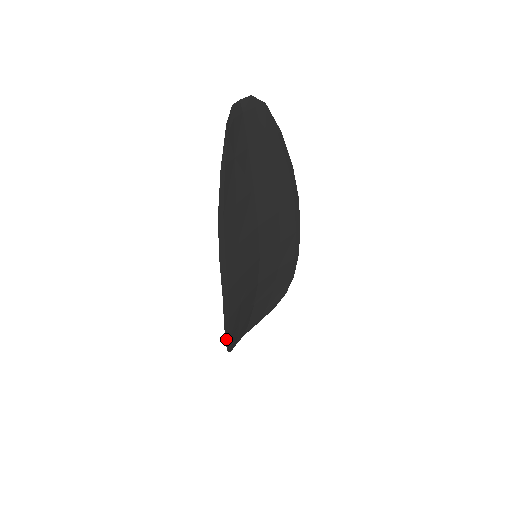
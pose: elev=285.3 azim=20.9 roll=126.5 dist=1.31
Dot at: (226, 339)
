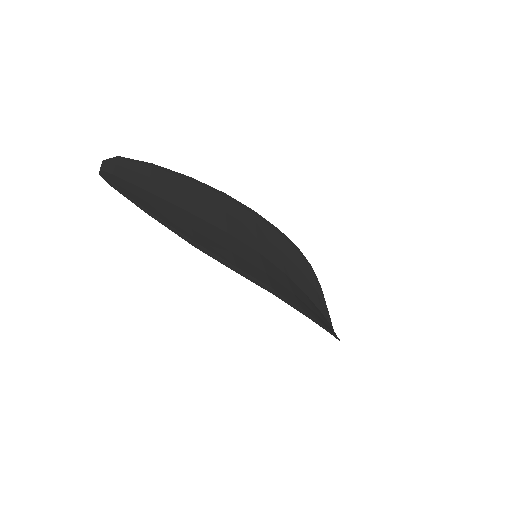
Dot at: (323, 328)
